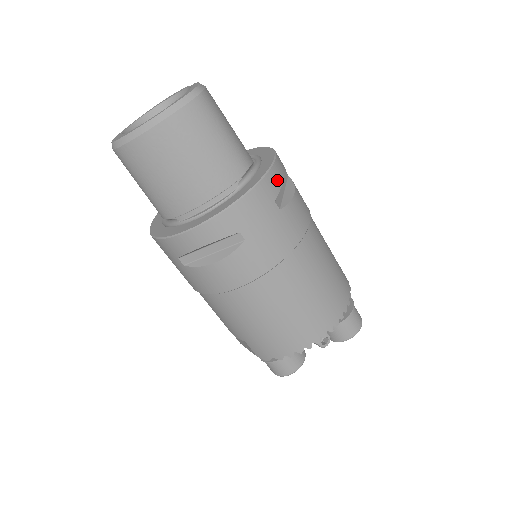
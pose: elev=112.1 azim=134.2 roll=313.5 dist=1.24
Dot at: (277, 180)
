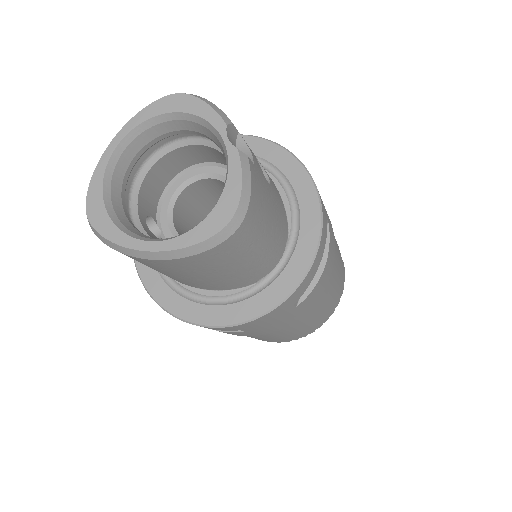
Dot at: (307, 284)
